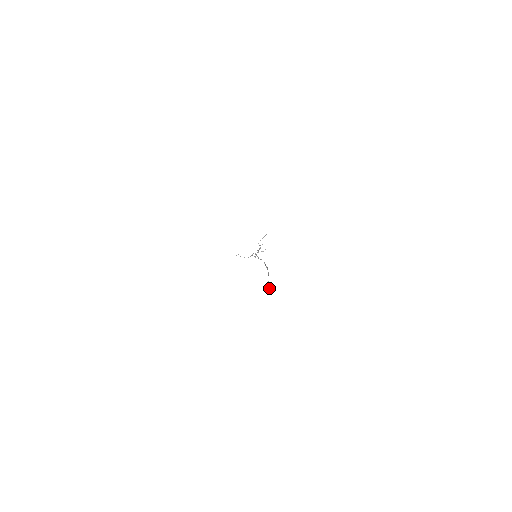
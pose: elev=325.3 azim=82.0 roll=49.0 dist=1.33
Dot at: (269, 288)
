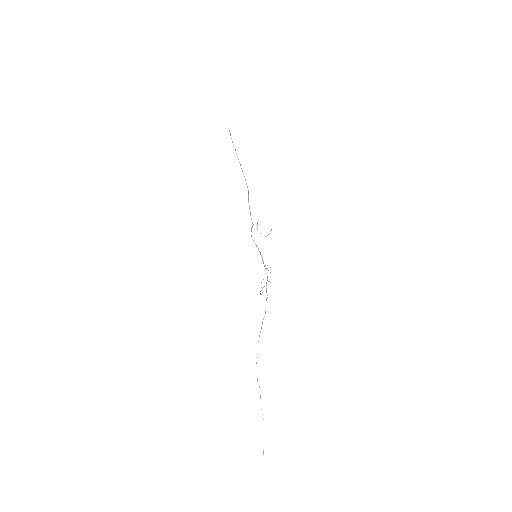
Dot at: (229, 130)
